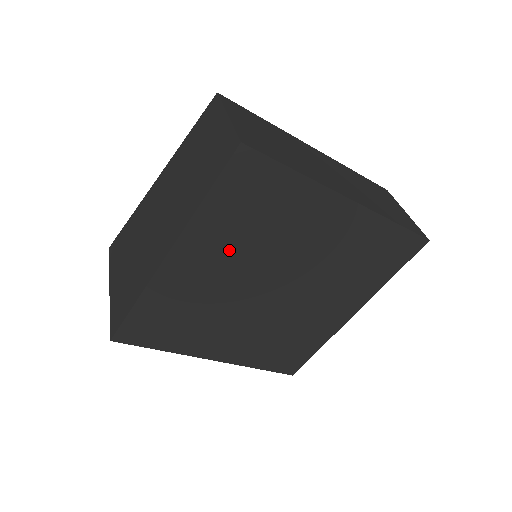
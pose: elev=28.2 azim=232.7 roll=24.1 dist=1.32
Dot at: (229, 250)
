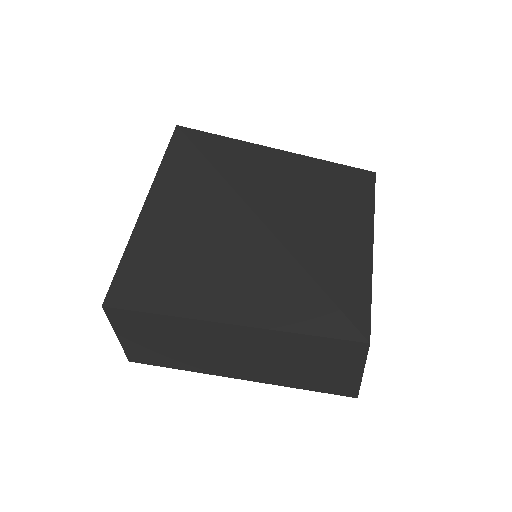
Dot at: occluded
